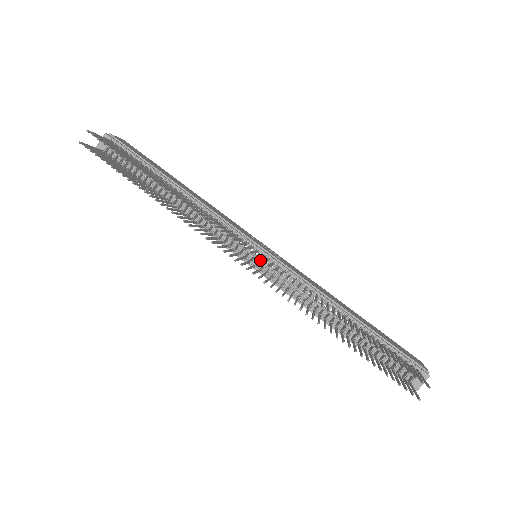
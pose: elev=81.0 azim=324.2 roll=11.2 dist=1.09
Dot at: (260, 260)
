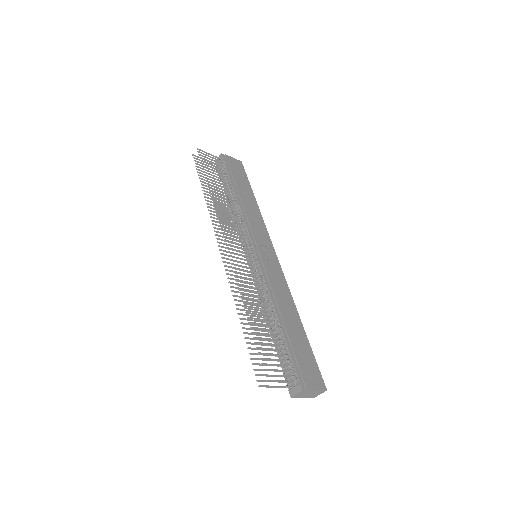
Dot at: occluded
